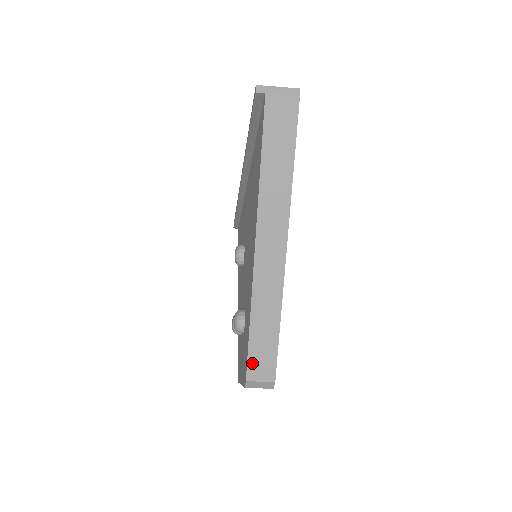
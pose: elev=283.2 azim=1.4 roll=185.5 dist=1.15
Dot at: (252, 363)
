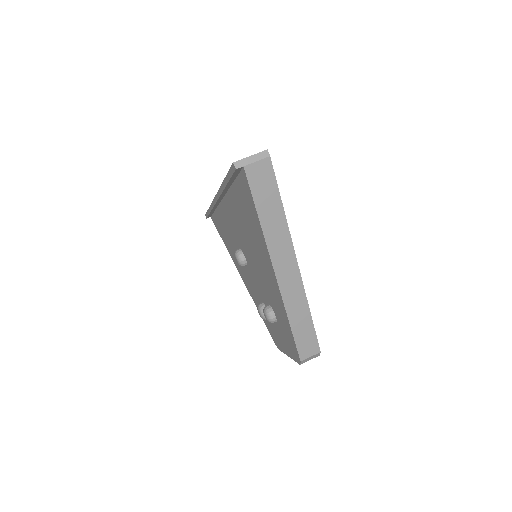
Dot at: (301, 349)
